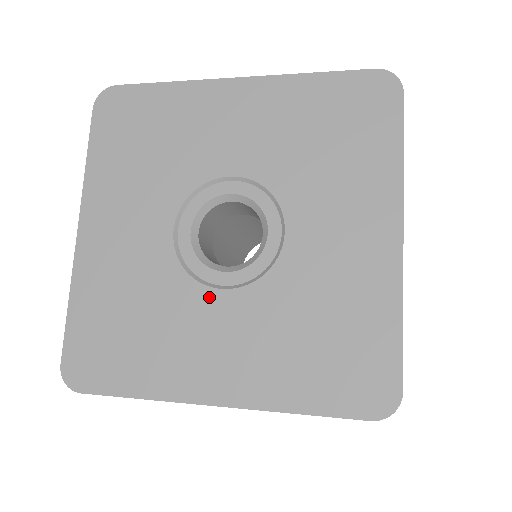
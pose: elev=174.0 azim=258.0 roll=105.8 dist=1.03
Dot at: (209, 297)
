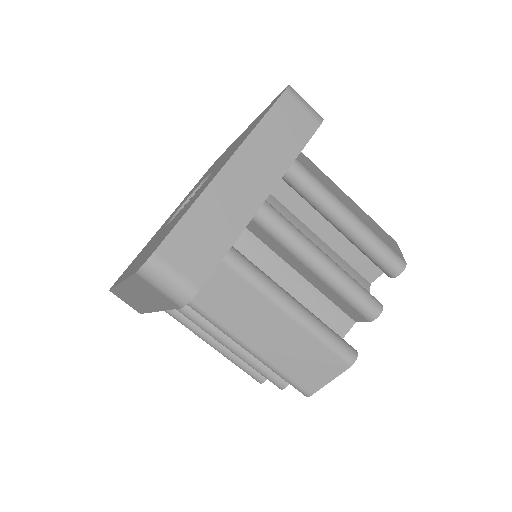
Dot at: occluded
